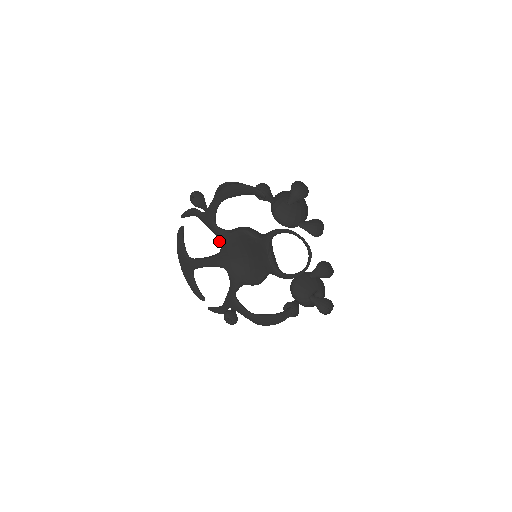
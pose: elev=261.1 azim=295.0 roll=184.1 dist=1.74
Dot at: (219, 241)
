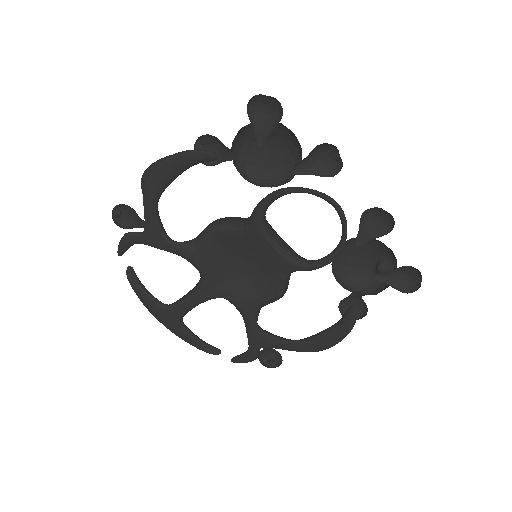
Dot at: (190, 262)
